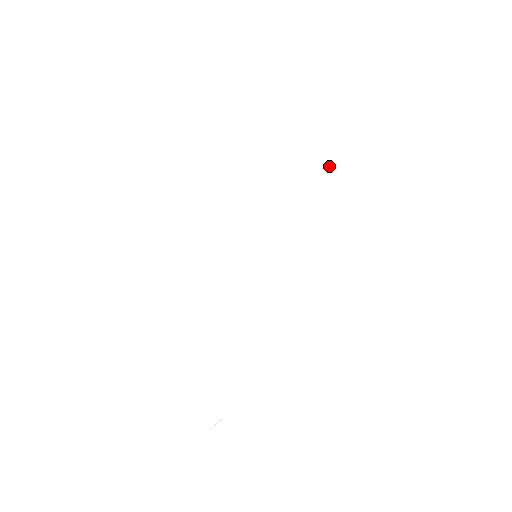
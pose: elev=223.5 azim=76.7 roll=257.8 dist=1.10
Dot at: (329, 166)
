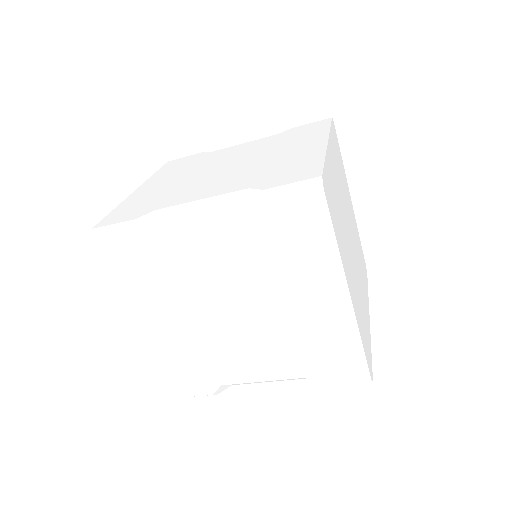
Dot at: (286, 175)
